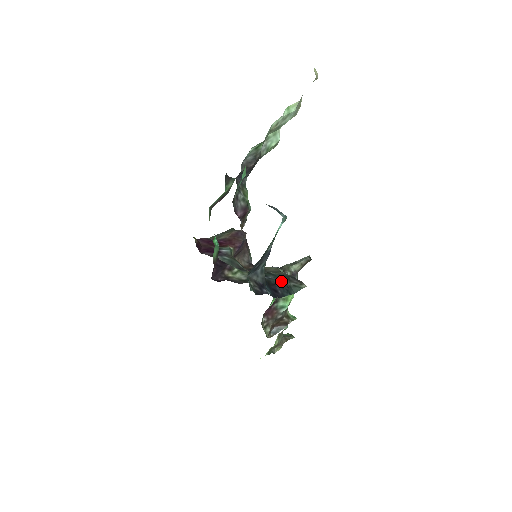
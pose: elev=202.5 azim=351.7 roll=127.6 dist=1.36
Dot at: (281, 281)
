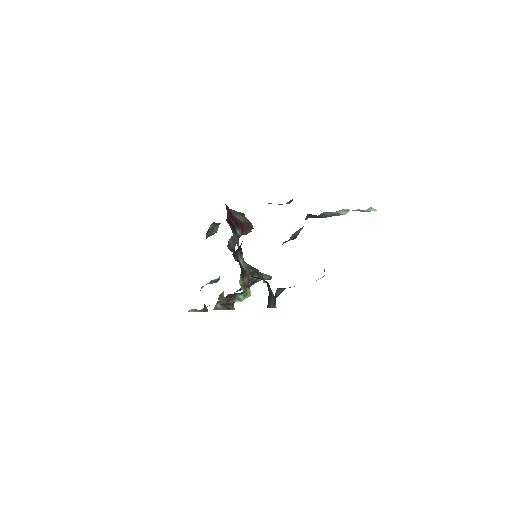
Dot at: (272, 296)
